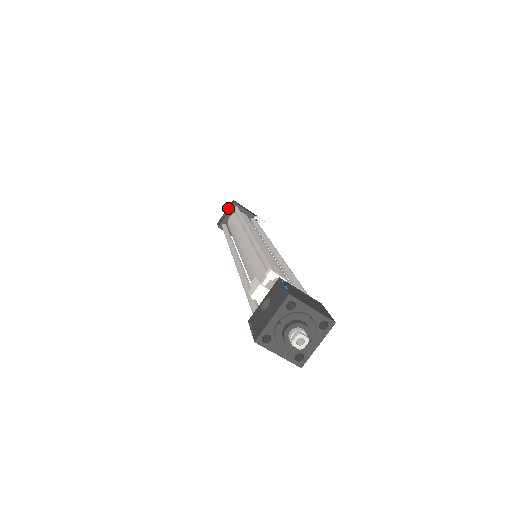
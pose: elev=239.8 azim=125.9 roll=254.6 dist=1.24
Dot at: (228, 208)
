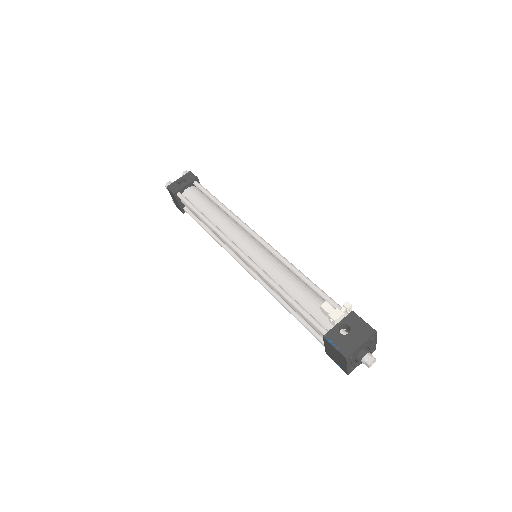
Dot at: (185, 178)
